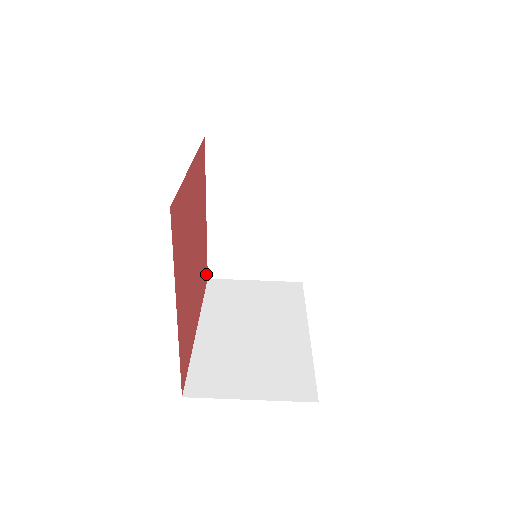
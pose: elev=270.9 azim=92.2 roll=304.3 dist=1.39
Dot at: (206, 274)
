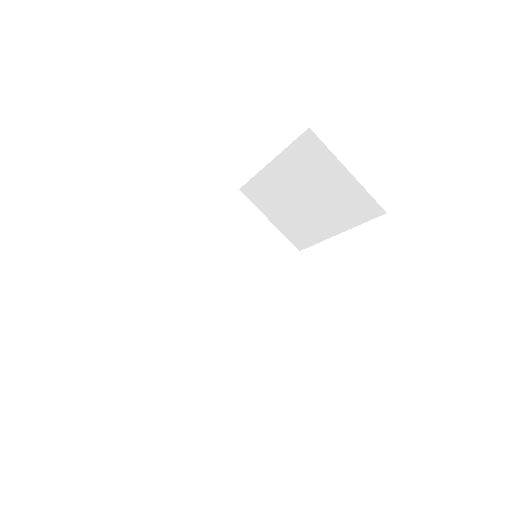
Dot at: occluded
